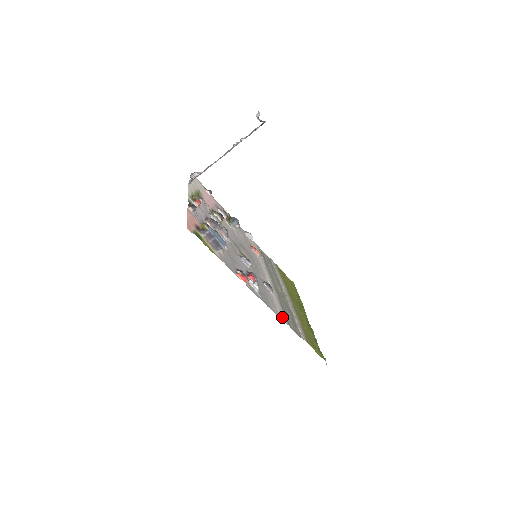
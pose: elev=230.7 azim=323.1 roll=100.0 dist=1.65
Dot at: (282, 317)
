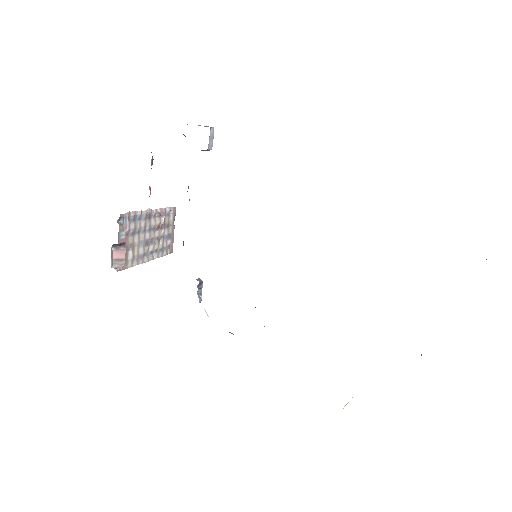
Dot at: occluded
